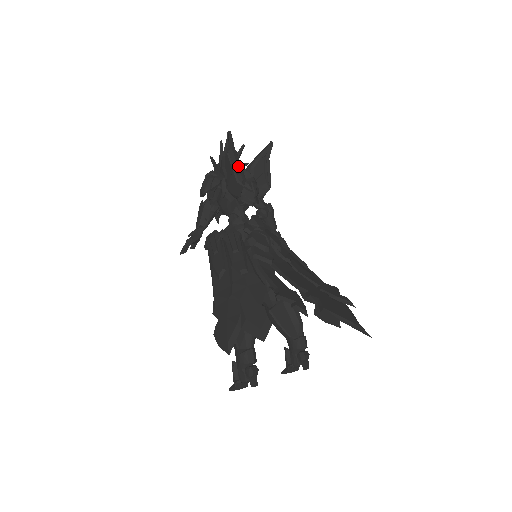
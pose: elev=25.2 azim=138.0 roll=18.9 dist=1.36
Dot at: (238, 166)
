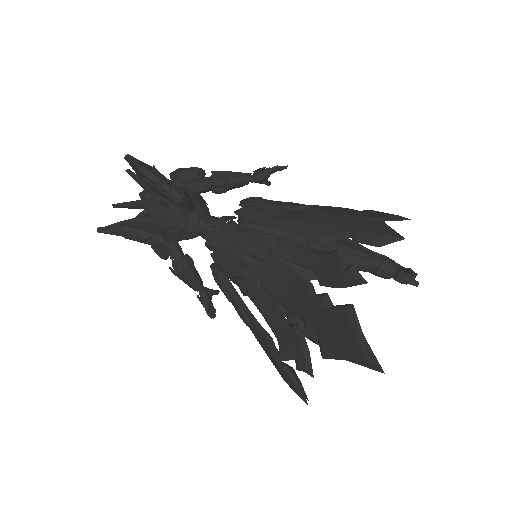
Dot at: (142, 232)
